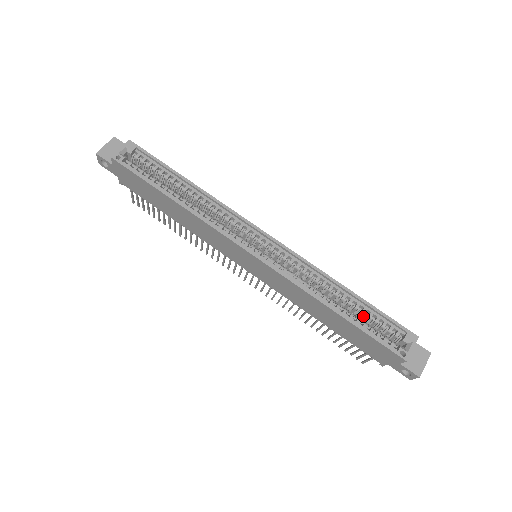
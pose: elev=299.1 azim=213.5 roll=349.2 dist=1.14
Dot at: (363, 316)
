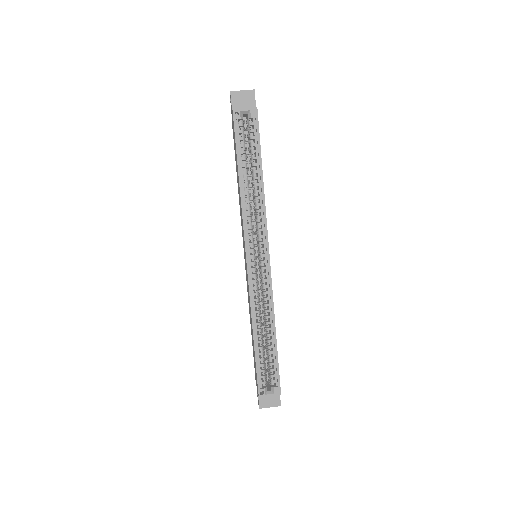
Dot at: (268, 353)
